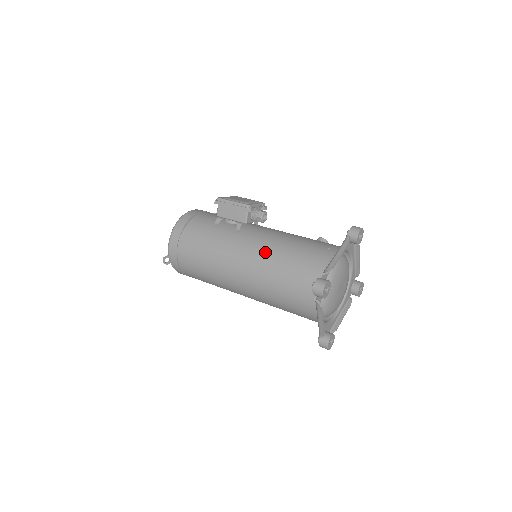
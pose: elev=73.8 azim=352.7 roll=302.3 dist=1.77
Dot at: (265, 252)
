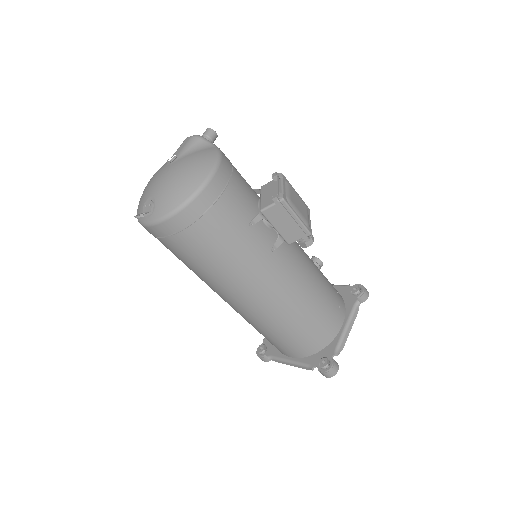
Dot at: (293, 297)
